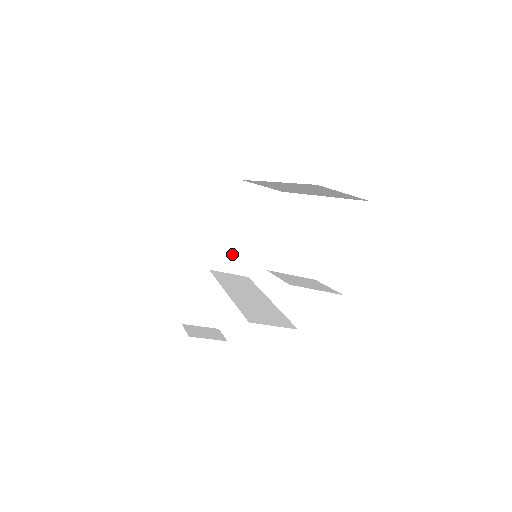
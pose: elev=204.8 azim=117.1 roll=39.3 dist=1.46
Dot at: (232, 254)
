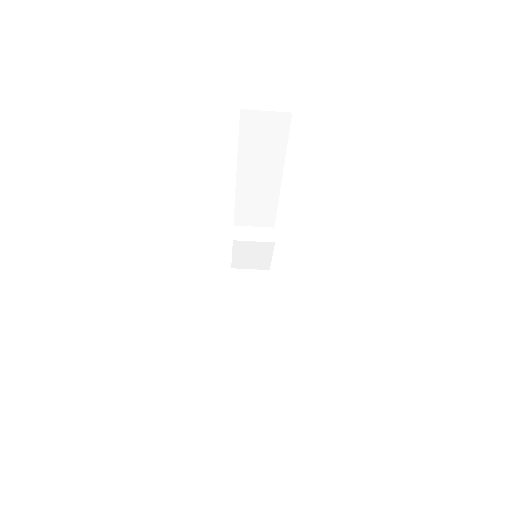
Dot at: (260, 317)
